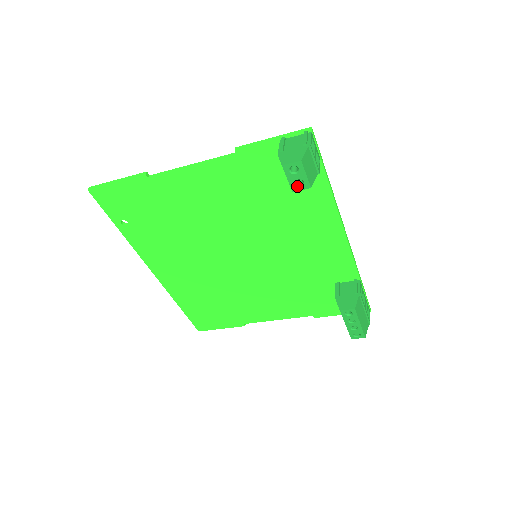
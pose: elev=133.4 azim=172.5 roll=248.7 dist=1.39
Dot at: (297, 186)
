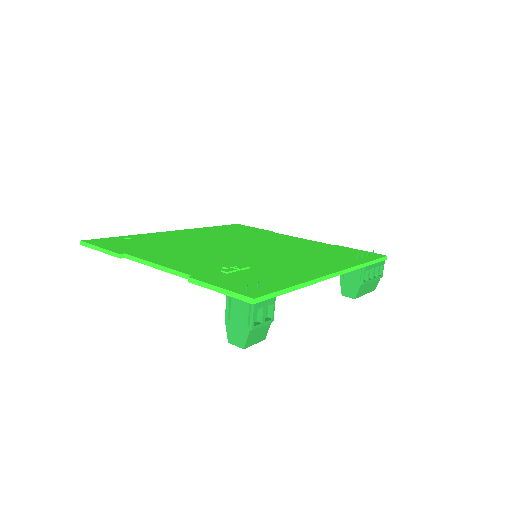
Dot at: occluded
